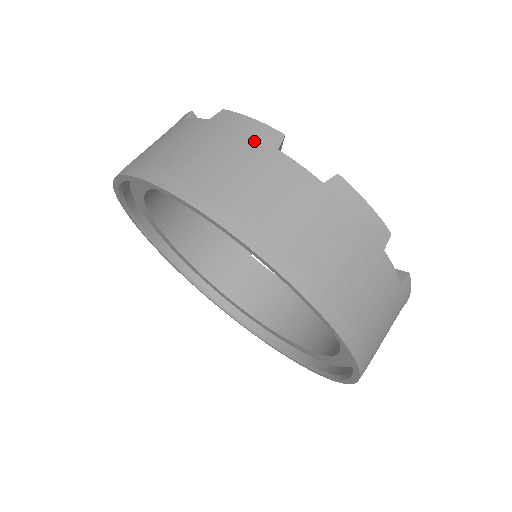
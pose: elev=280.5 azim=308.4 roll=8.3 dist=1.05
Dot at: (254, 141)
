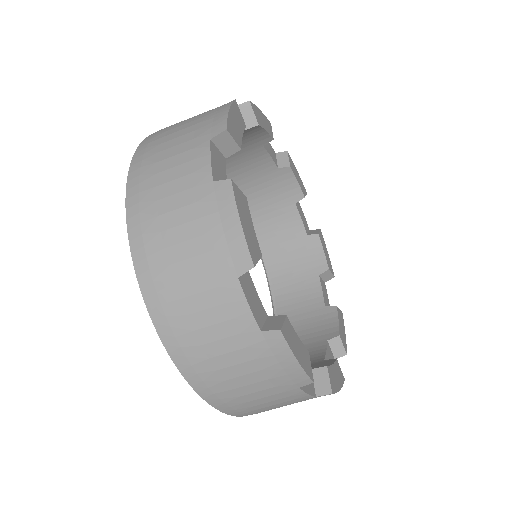
Dot at: (207, 127)
